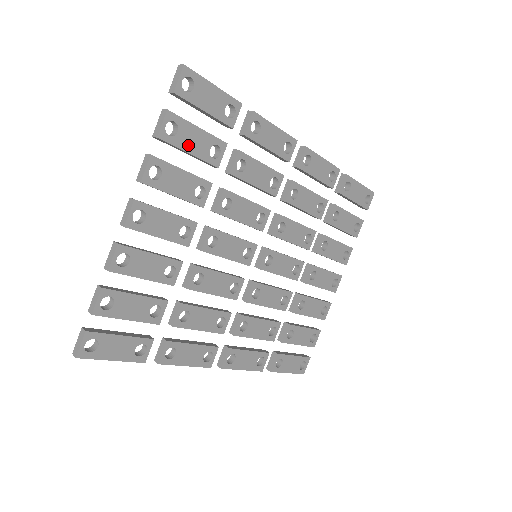
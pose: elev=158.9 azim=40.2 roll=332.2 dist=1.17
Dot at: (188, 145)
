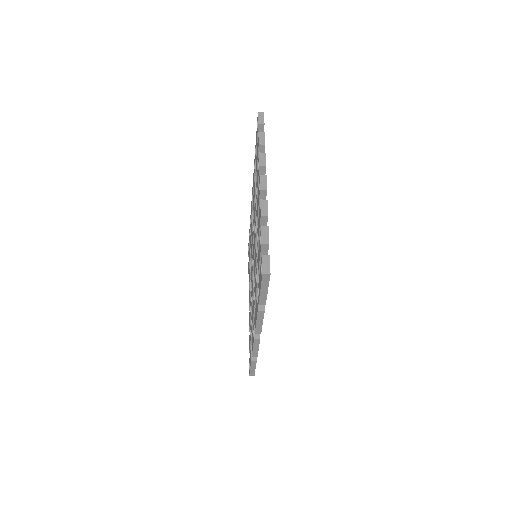
Dot at: occluded
